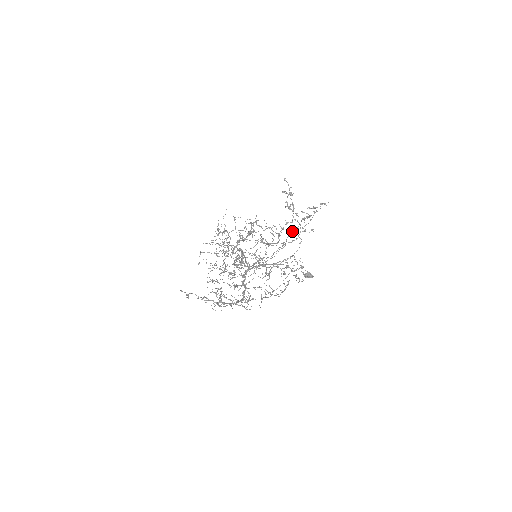
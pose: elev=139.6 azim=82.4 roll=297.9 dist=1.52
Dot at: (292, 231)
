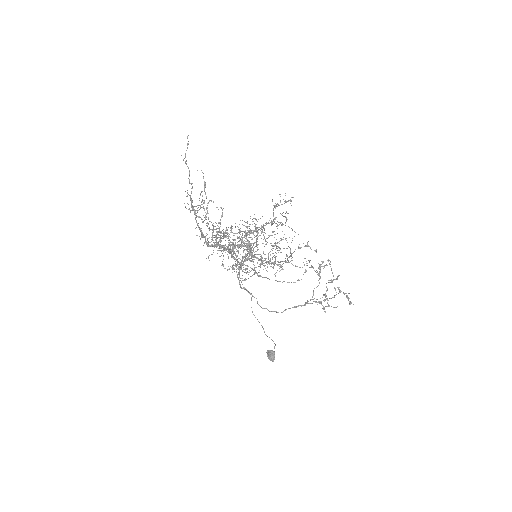
Dot at: (301, 305)
